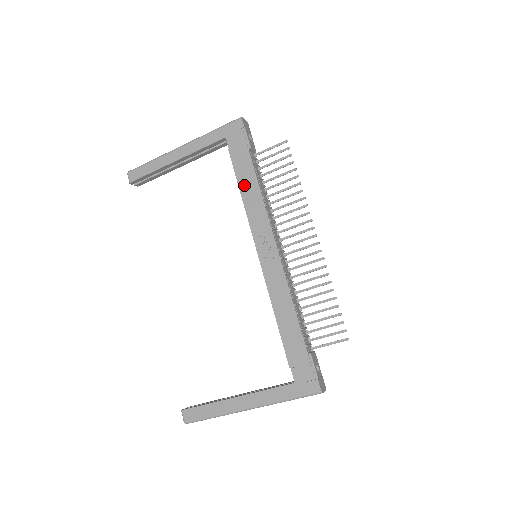
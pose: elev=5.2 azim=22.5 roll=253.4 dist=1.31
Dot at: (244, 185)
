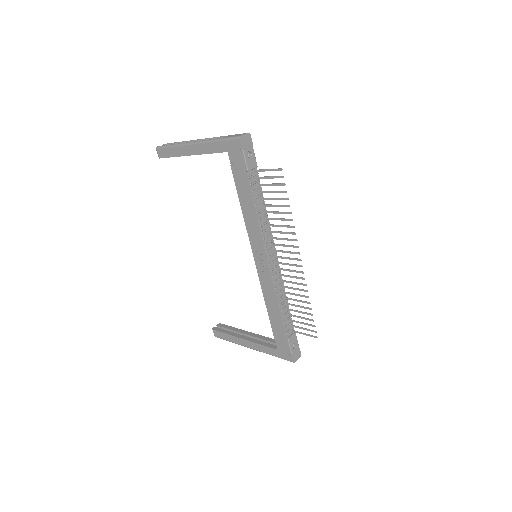
Dot at: (243, 202)
